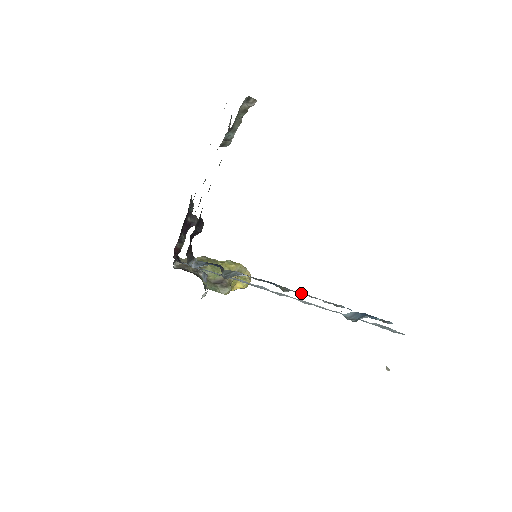
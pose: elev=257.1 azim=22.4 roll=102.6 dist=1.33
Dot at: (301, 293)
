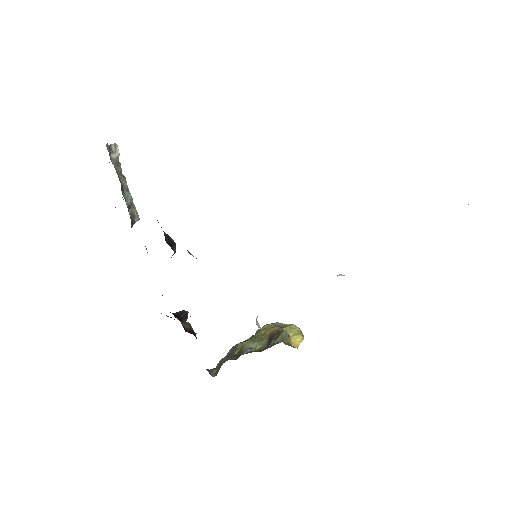
Dot at: occluded
